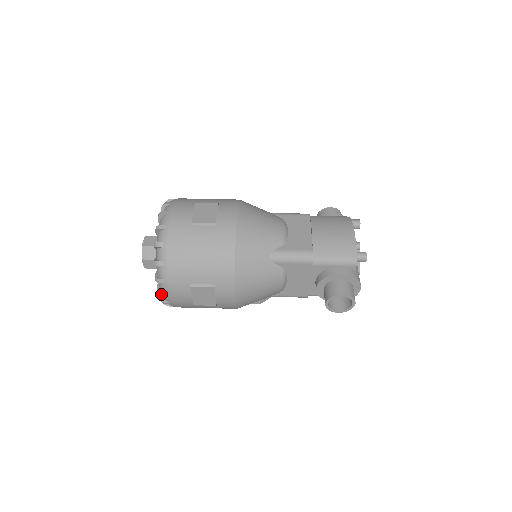
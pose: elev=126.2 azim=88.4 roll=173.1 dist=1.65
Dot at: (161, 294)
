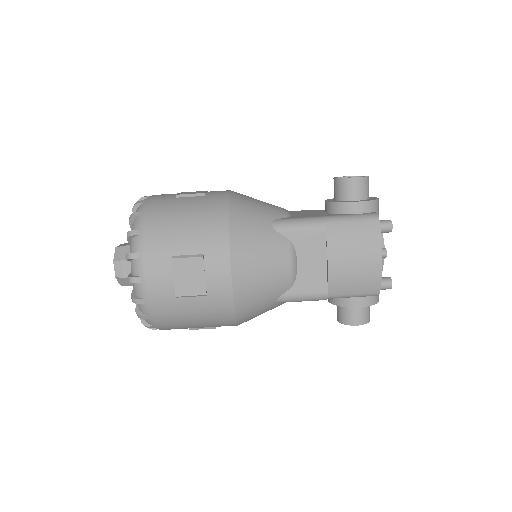
Dot at: occluded
